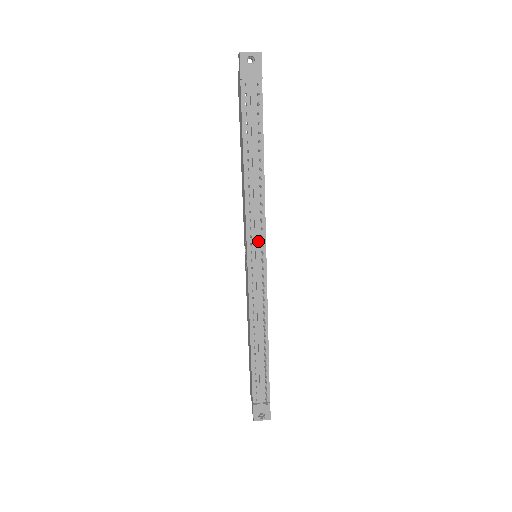
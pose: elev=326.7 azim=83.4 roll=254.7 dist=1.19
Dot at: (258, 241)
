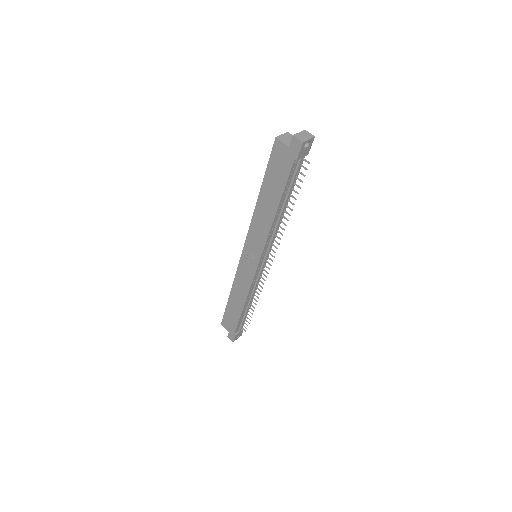
Dot at: (267, 252)
